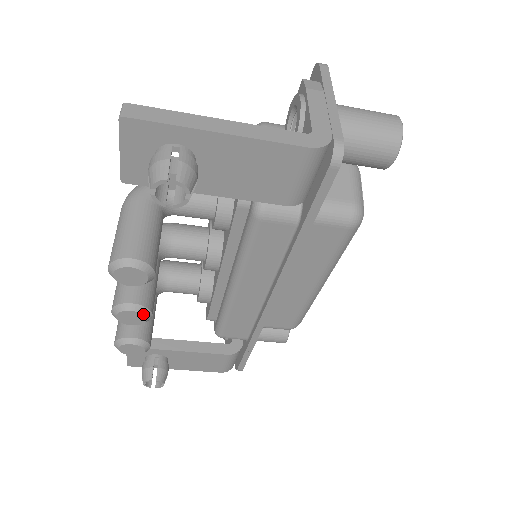
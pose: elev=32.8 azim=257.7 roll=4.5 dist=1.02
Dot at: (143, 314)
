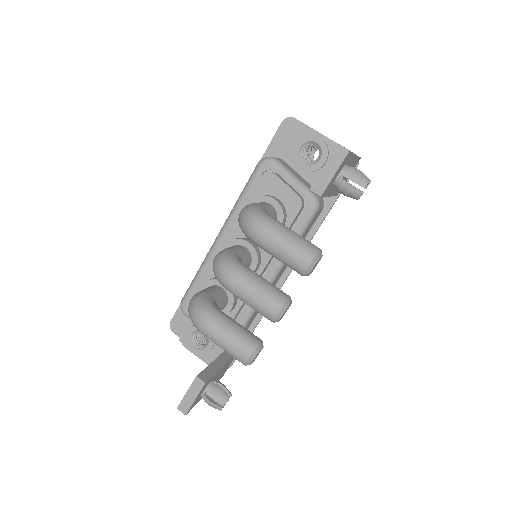
Dot at: occluded
